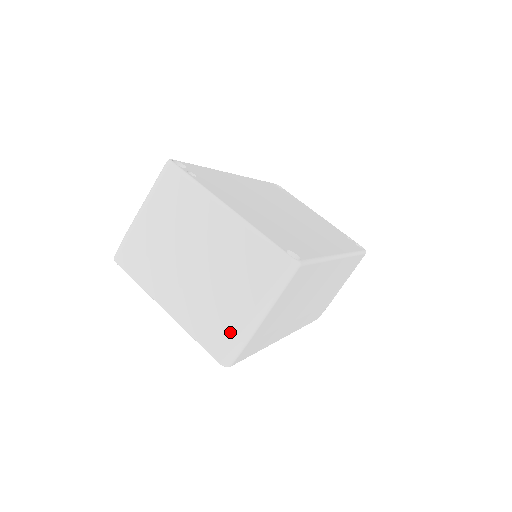
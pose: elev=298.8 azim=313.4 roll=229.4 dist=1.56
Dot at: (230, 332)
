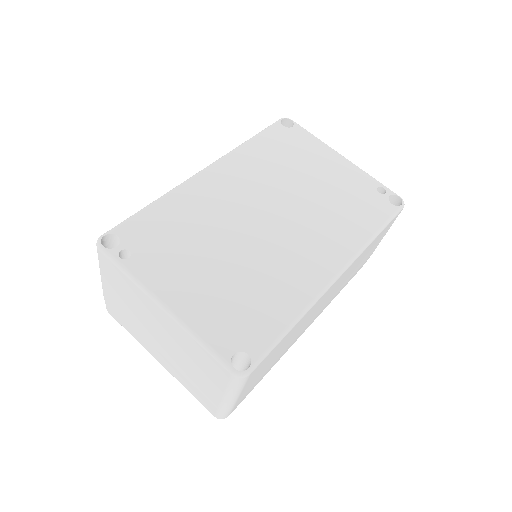
Dot at: (212, 403)
